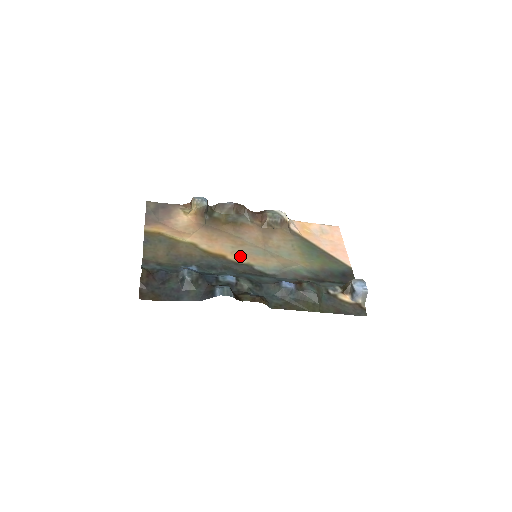
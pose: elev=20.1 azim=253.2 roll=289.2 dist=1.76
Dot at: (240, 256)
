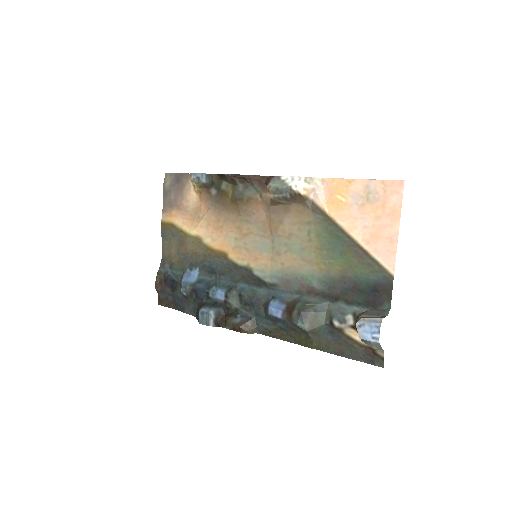
Dot at: (241, 254)
